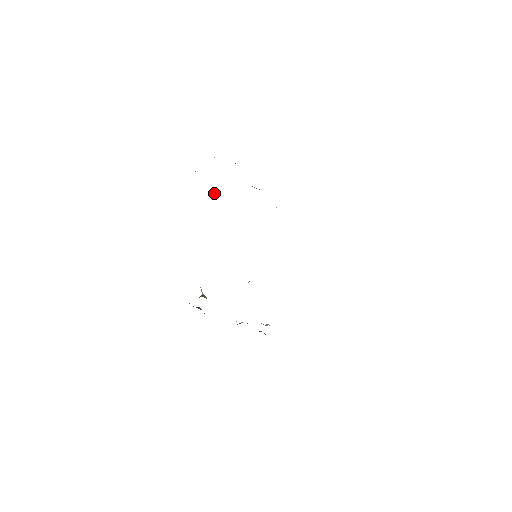
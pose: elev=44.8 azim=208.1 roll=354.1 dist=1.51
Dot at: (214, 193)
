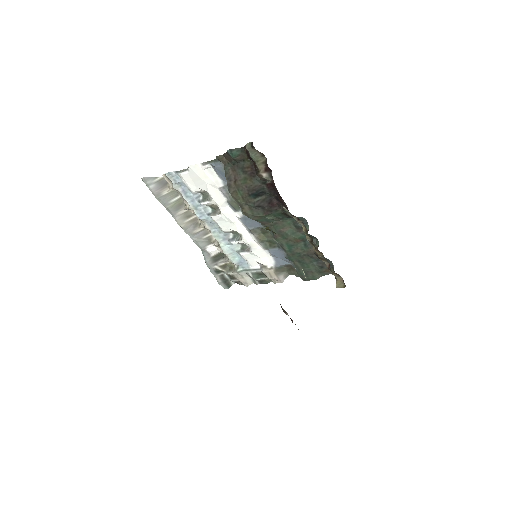
Dot at: (197, 199)
